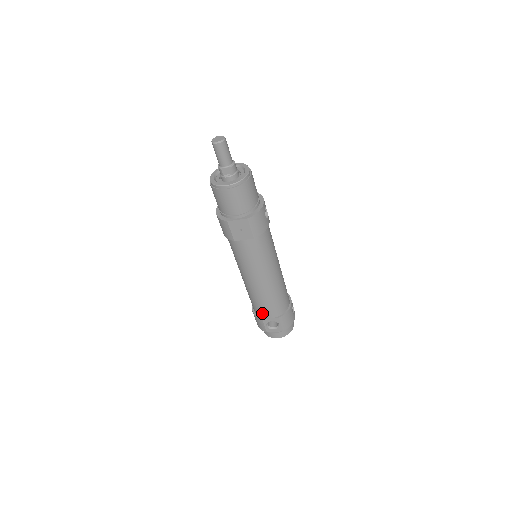
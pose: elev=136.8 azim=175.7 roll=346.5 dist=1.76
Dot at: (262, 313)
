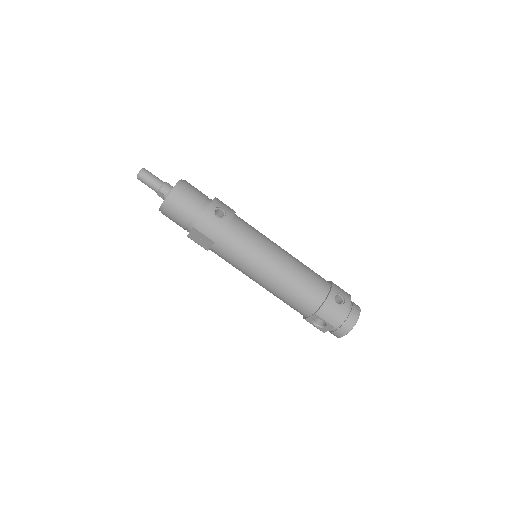
Dot at: (300, 313)
